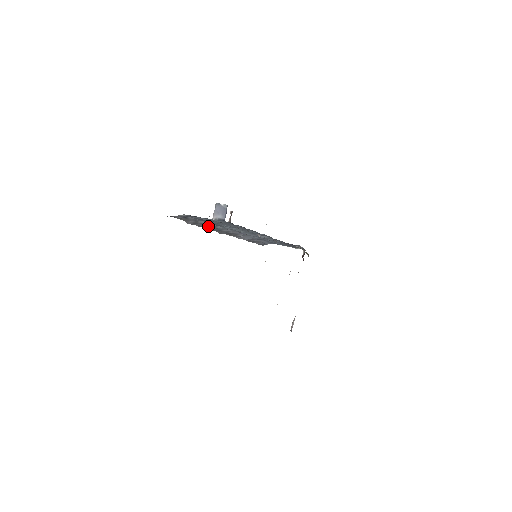
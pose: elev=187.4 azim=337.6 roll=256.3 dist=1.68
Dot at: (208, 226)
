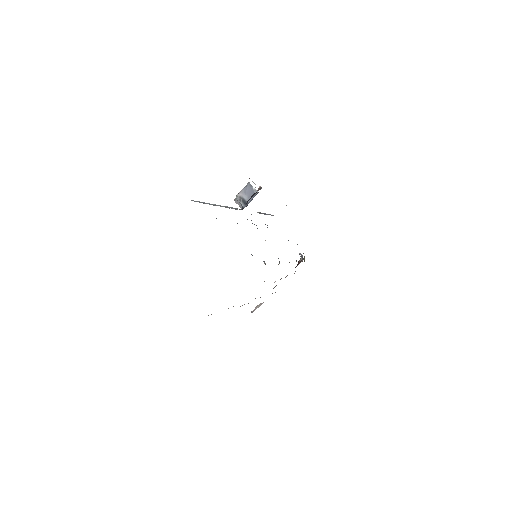
Dot at: occluded
